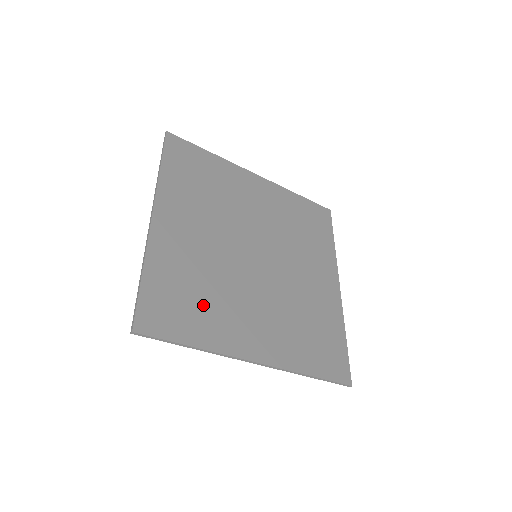
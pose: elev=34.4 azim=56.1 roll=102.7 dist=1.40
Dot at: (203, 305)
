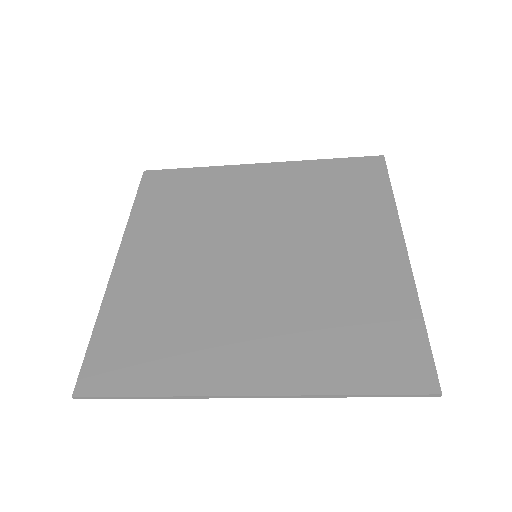
Dot at: (170, 340)
